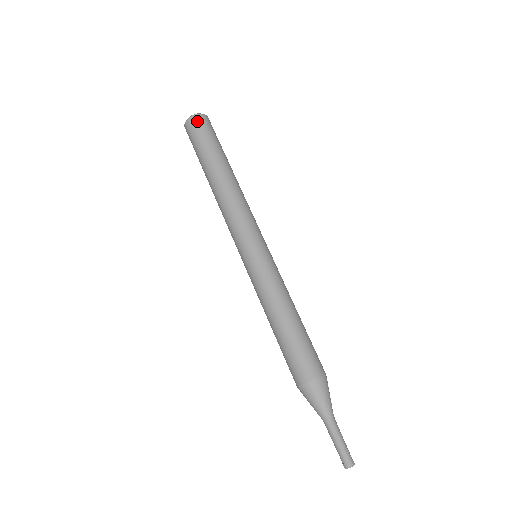
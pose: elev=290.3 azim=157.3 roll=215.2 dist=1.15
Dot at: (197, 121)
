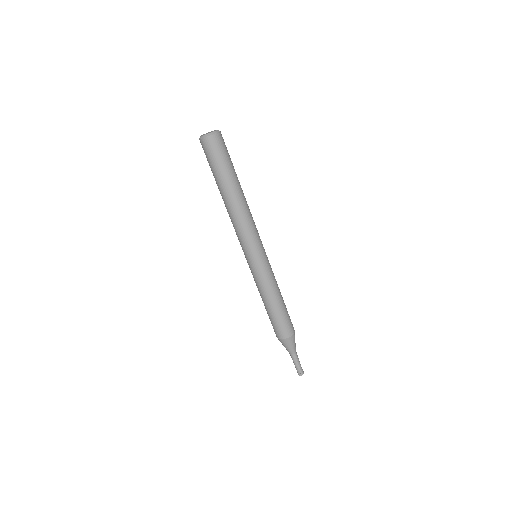
Dot at: (213, 143)
